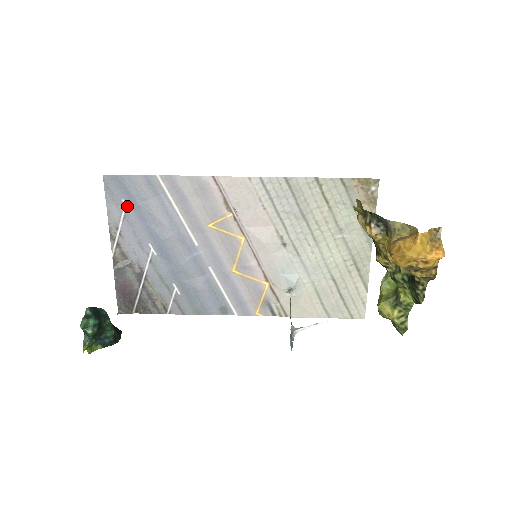
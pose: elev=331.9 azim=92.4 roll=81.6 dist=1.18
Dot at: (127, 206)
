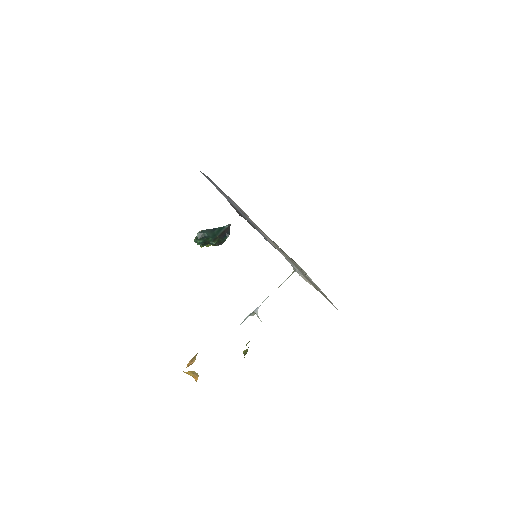
Dot at: occluded
